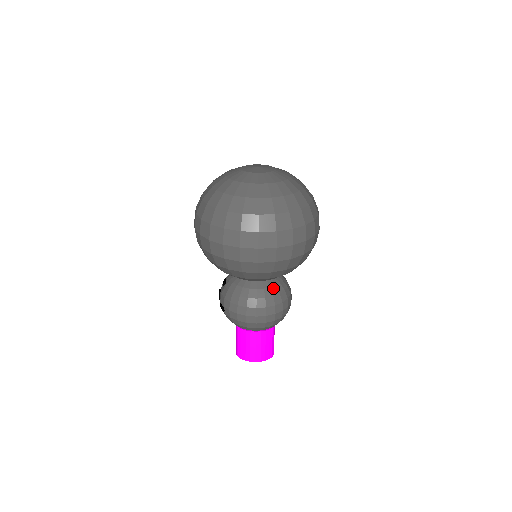
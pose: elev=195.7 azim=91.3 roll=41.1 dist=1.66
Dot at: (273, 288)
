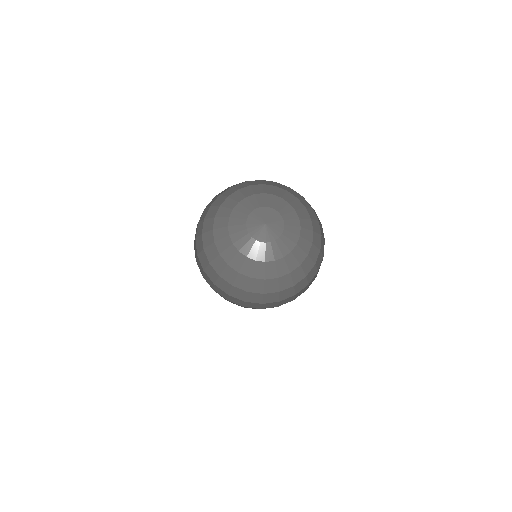
Dot at: occluded
